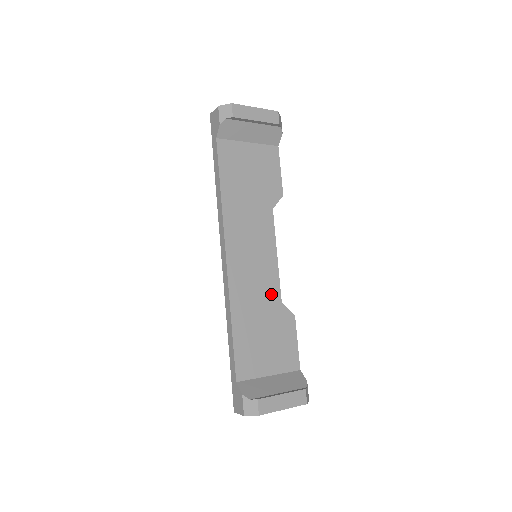
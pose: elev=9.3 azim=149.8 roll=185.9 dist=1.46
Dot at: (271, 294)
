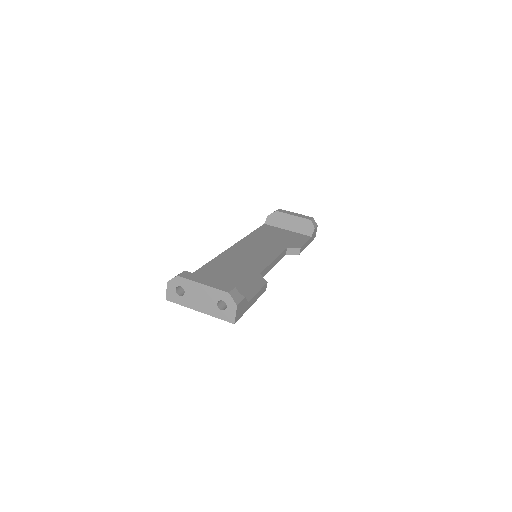
Dot at: (253, 268)
